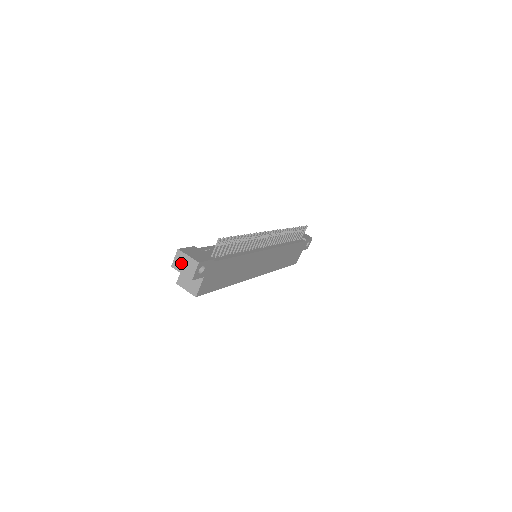
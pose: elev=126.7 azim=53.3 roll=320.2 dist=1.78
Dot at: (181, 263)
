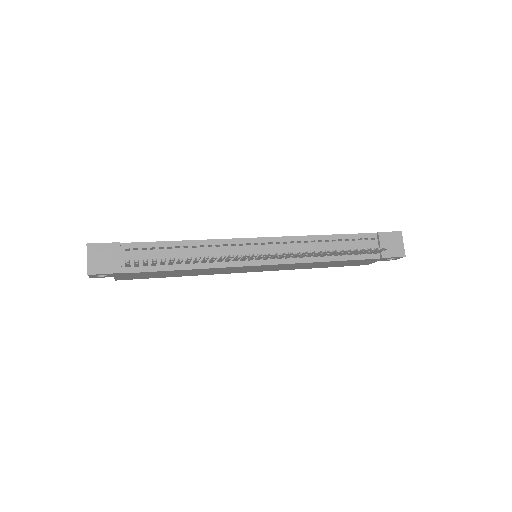
Dot at: occluded
